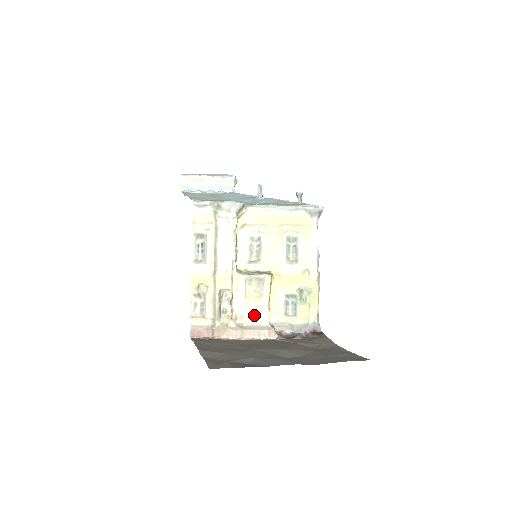
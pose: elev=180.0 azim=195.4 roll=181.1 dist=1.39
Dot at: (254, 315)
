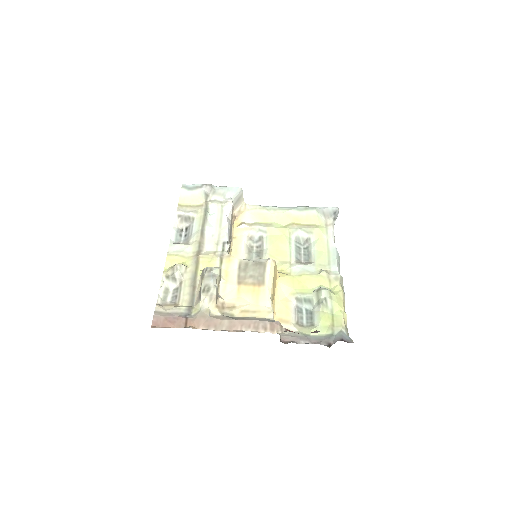
Dot at: (250, 306)
